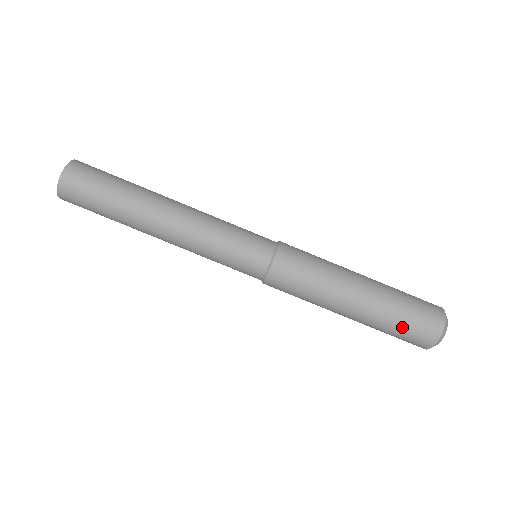
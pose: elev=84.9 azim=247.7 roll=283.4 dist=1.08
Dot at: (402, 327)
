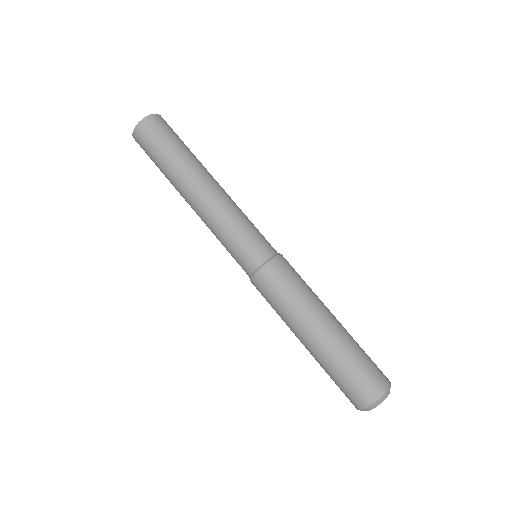
Dot at: (363, 360)
